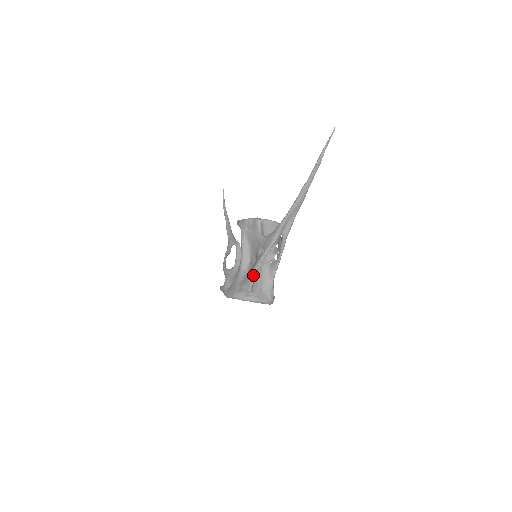
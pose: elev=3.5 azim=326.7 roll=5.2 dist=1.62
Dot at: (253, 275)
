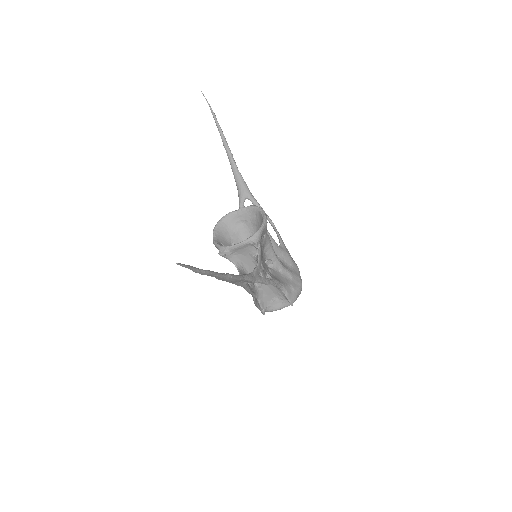
Dot at: (256, 298)
